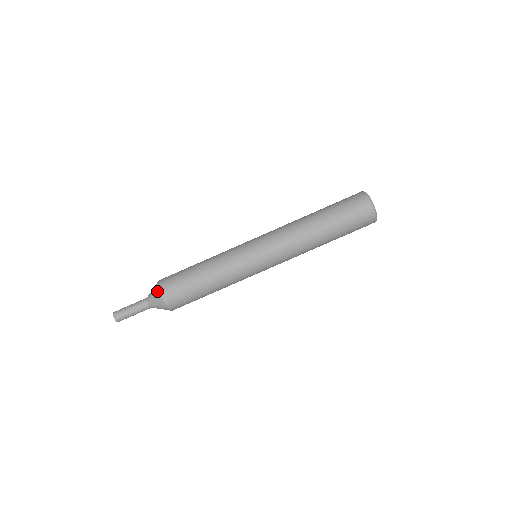
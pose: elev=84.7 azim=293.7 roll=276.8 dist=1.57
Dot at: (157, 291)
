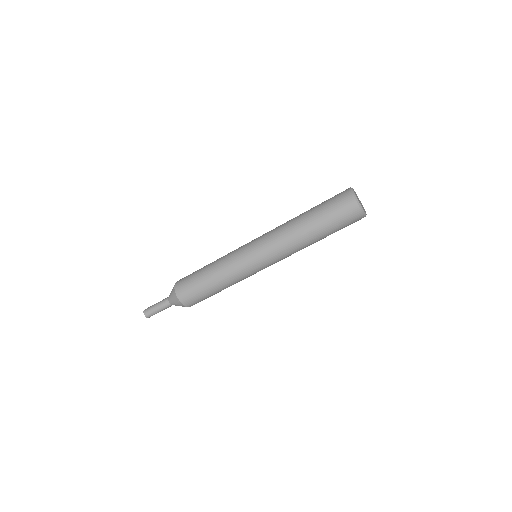
Dot at: (173, 291)
